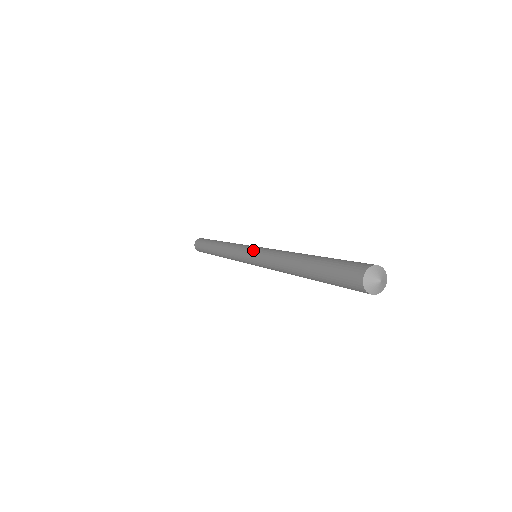
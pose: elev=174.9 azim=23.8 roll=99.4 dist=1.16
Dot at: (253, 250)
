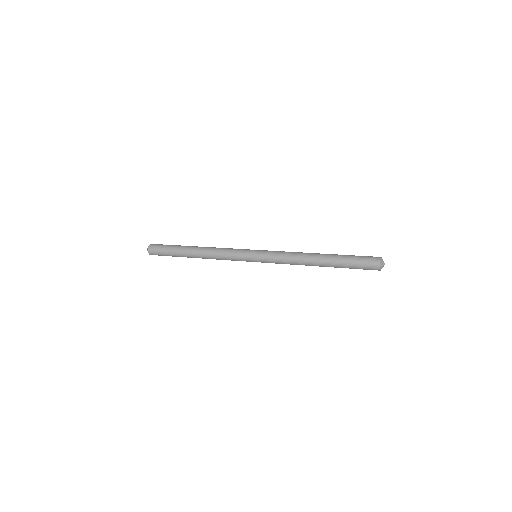
Dot at: (261, 250)
